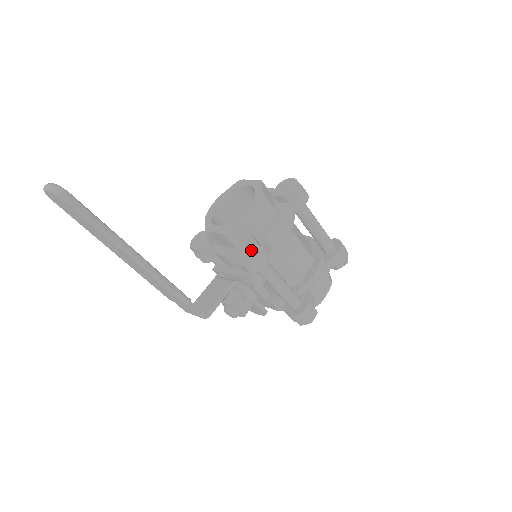
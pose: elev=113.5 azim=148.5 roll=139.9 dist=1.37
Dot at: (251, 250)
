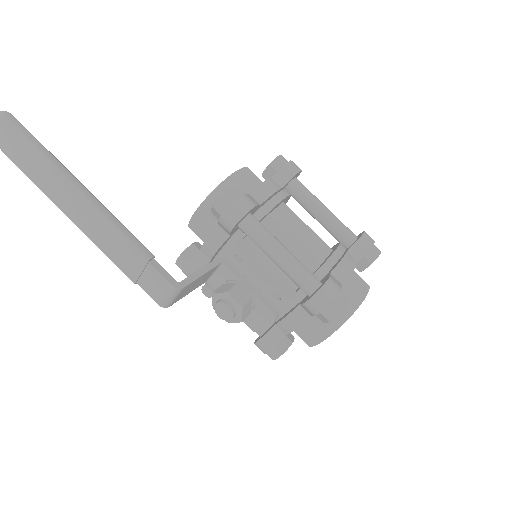
Dot at: (228, 191)
